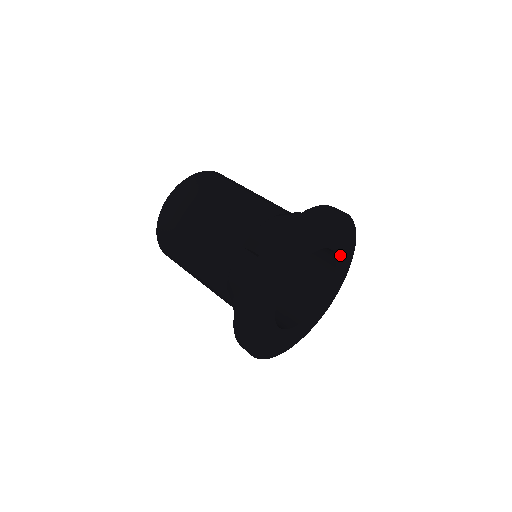
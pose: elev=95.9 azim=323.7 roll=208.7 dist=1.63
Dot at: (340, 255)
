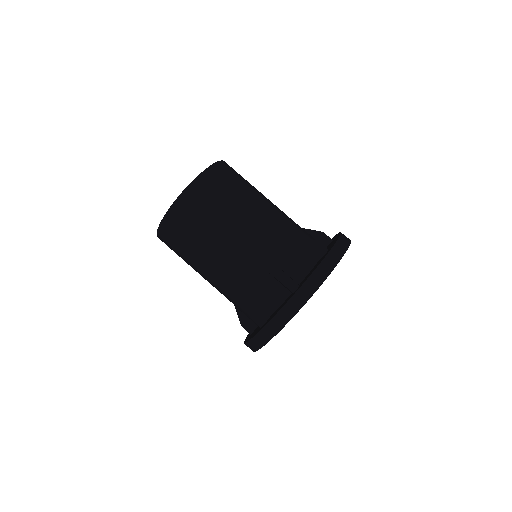
Dot at: occluded
